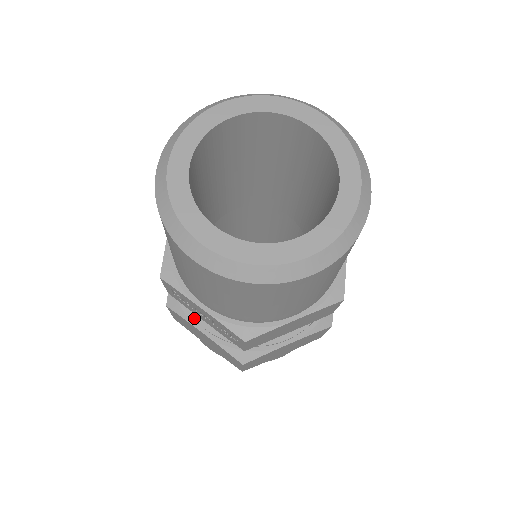
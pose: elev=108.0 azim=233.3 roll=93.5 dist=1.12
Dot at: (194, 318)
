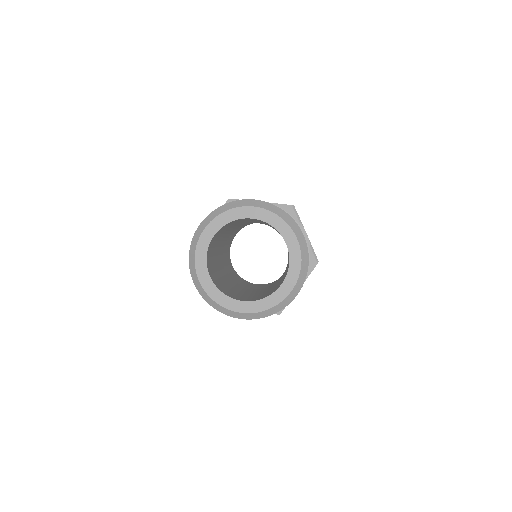
Dot at: occluded
